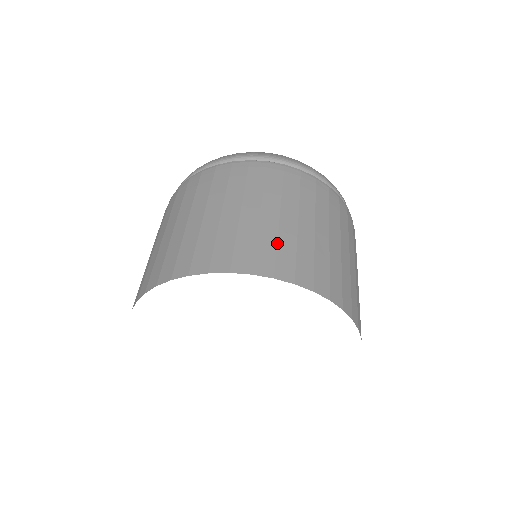
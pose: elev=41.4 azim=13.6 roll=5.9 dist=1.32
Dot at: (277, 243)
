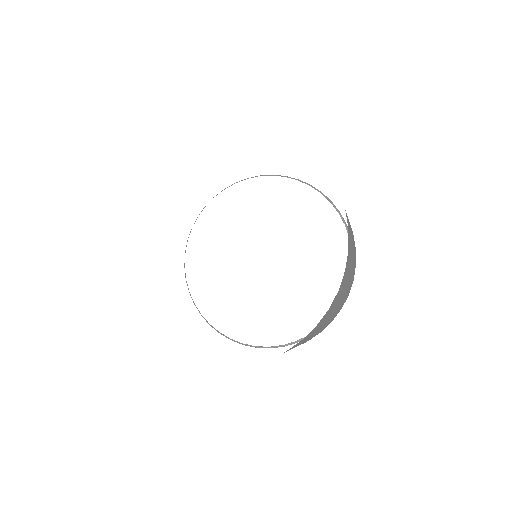
Dot at: occluded
